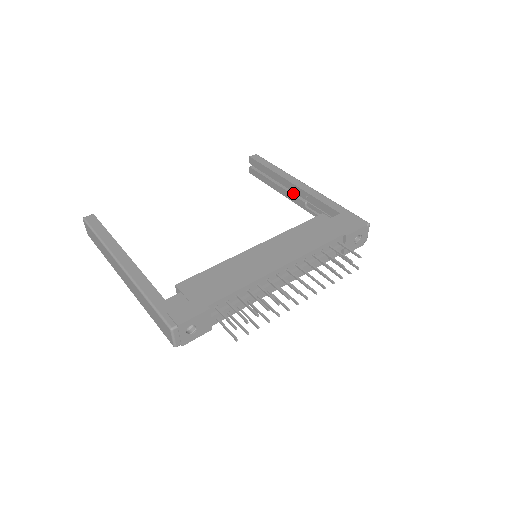
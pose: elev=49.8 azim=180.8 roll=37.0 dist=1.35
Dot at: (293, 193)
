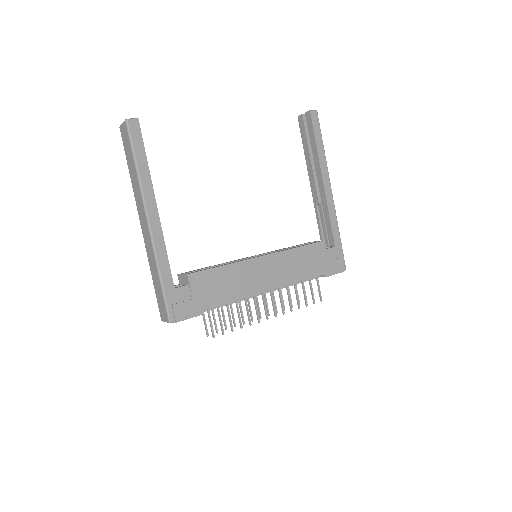
Dot at: (317, 184)
